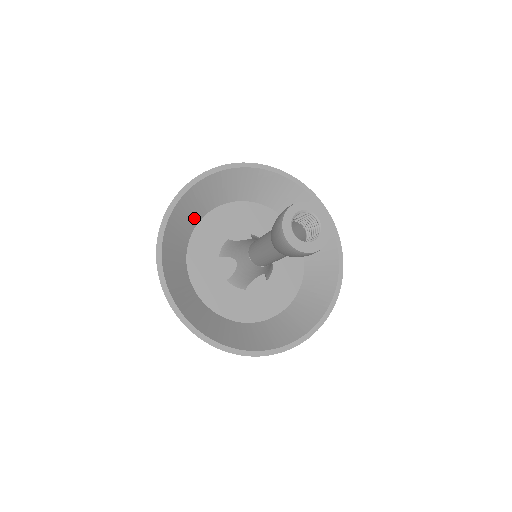
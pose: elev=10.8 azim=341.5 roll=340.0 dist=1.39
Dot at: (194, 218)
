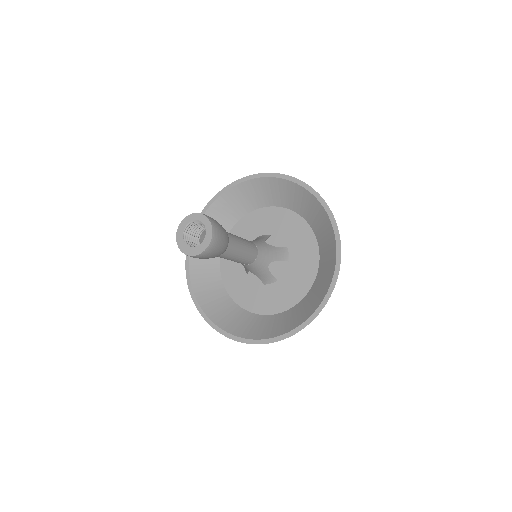
Dot at: (264, 201)
